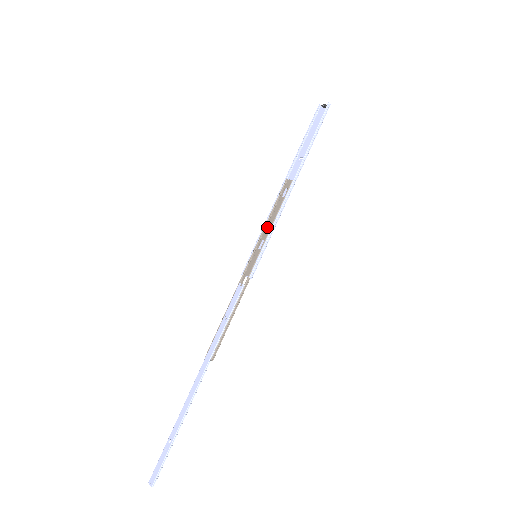
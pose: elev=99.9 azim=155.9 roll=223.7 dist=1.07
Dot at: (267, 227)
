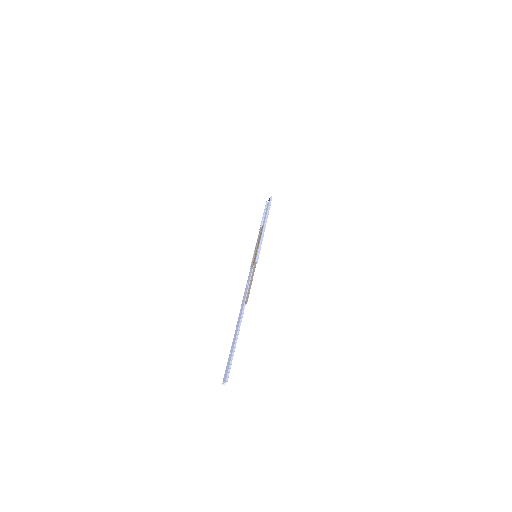
Dot at: (258, 245)
